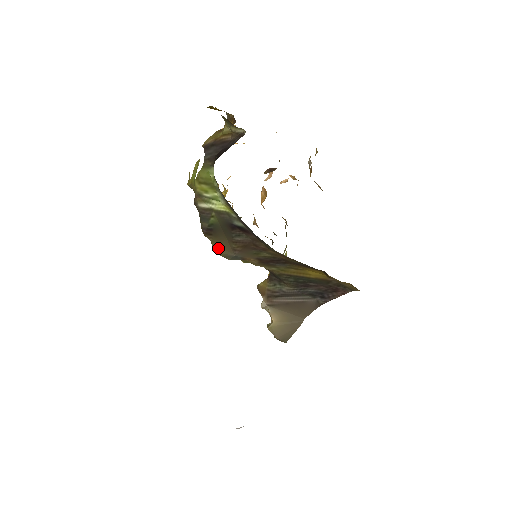
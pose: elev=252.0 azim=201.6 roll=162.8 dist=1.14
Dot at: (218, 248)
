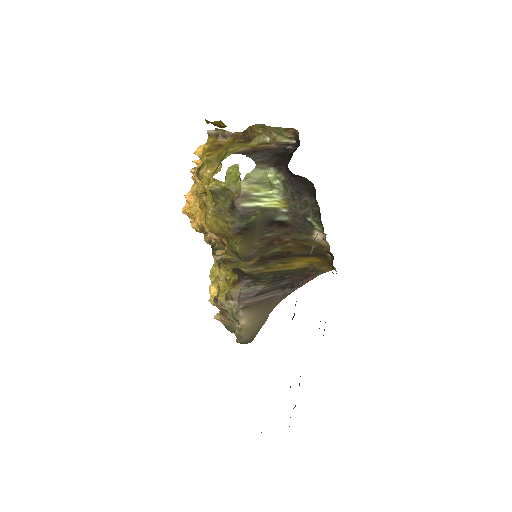
Dot at: (242, 248)
